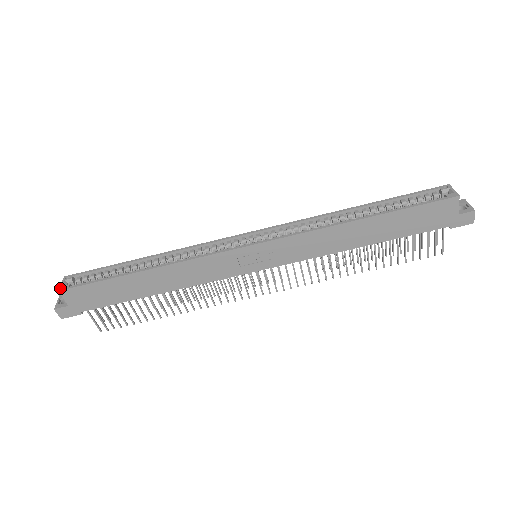
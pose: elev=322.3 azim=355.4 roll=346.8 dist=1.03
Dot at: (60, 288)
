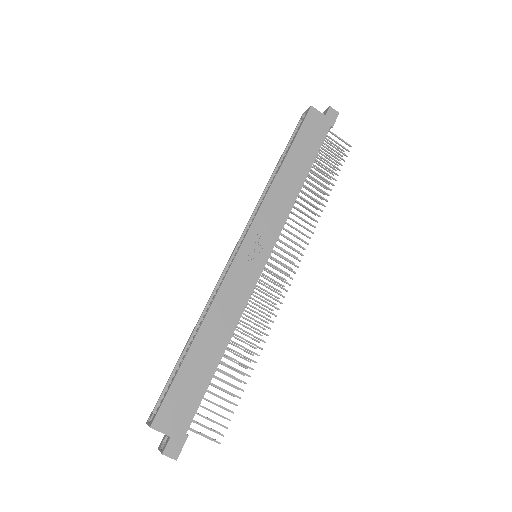
Dot at: (149, 425)
